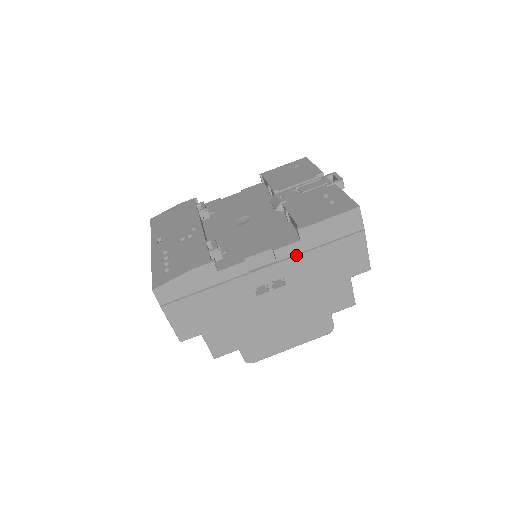
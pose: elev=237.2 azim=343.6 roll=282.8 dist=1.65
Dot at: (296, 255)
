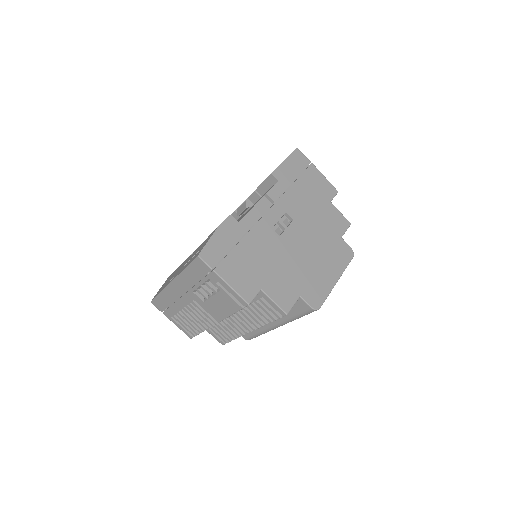
Dot at: (283, 193)
